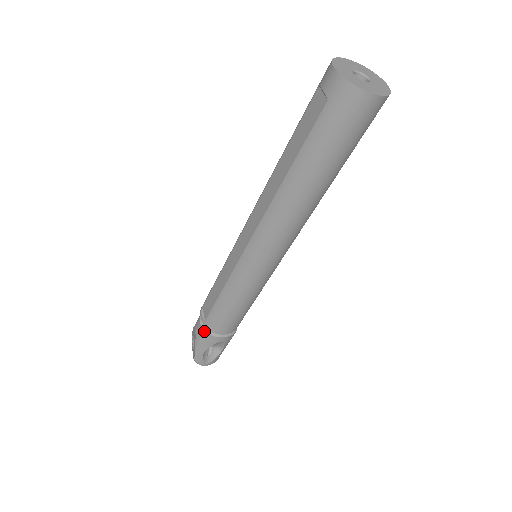
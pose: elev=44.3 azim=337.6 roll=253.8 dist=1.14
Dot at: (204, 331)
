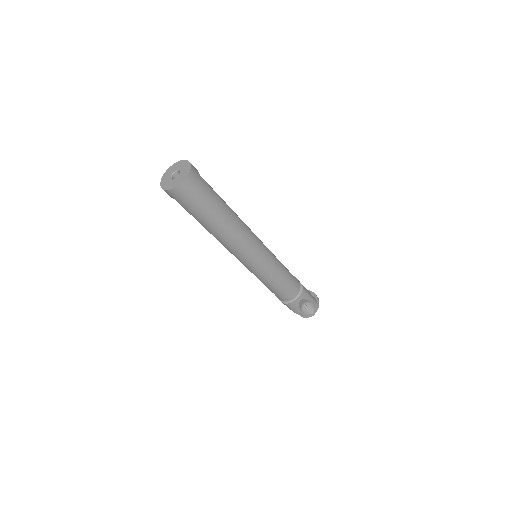
Dot at: (285, 304)
